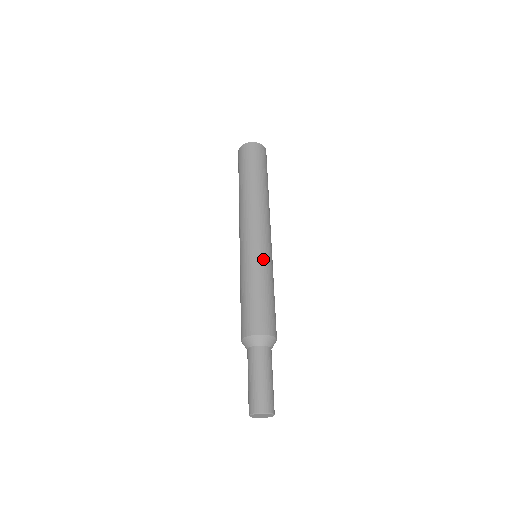
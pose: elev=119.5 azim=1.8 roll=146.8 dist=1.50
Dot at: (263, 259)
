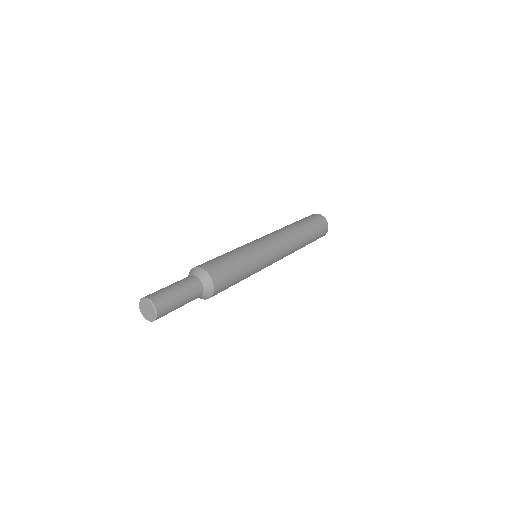
Dot at: (258, 252)
